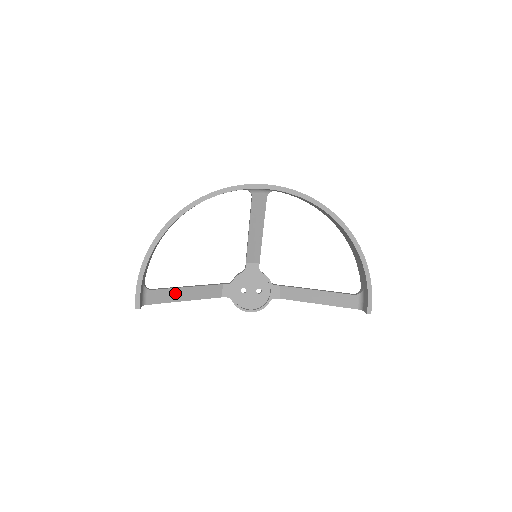
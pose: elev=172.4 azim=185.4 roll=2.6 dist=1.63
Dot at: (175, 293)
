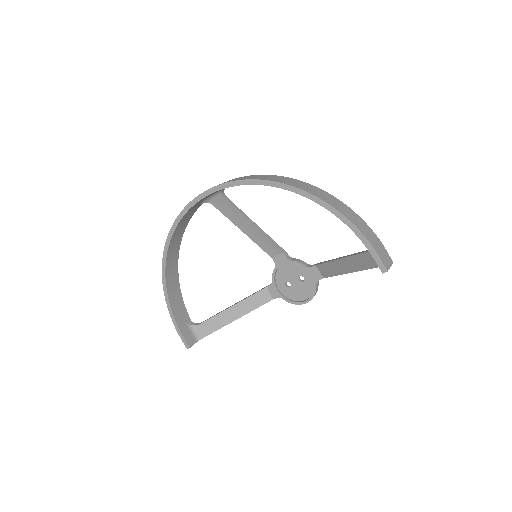
Dot at: (222, 317)
